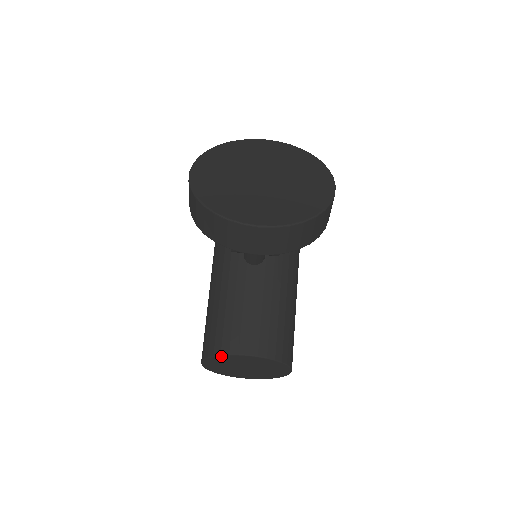
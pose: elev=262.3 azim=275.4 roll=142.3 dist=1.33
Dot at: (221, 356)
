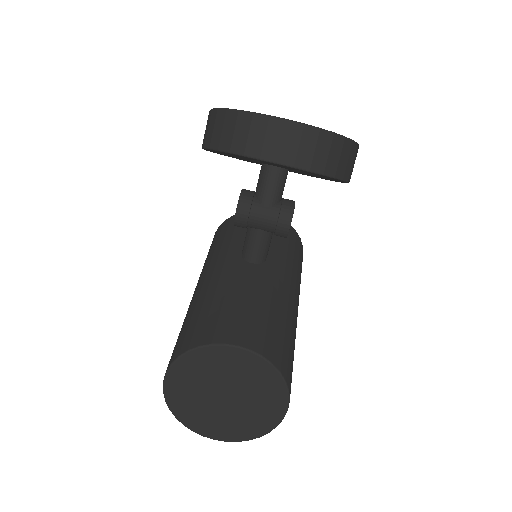
Dot at: (199, 349)
